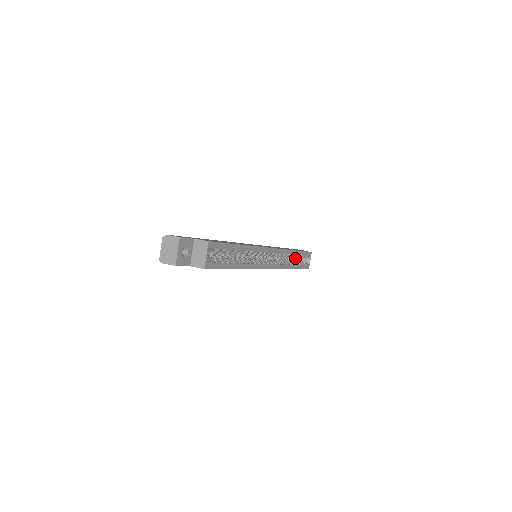
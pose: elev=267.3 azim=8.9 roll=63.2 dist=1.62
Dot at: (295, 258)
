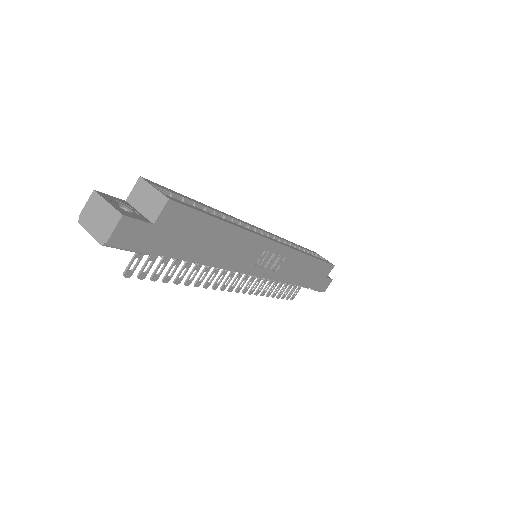
Dot at: occluded
